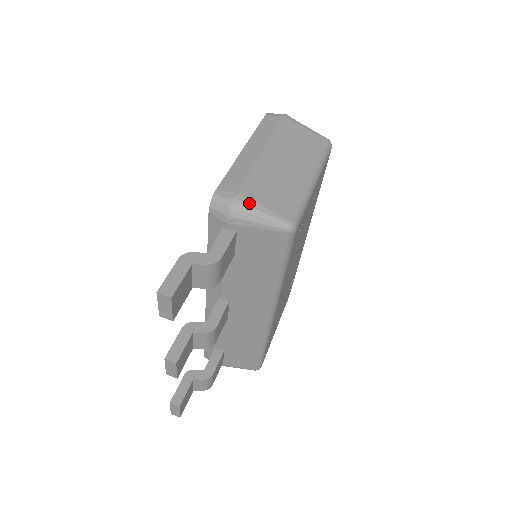
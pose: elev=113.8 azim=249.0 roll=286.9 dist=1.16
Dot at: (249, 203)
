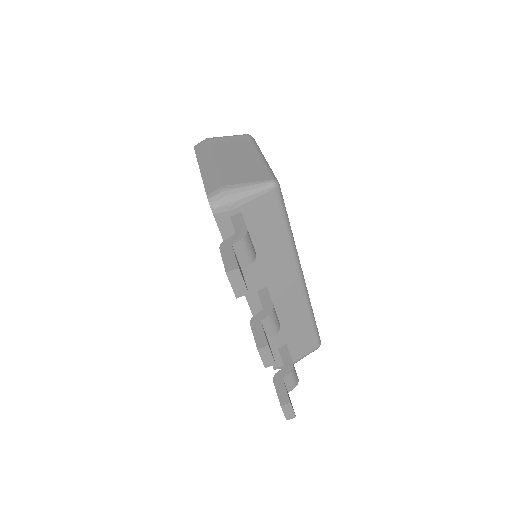
Dot at: (236, 186)
